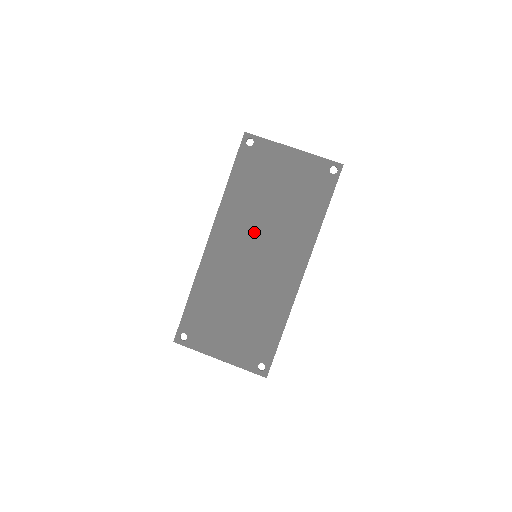
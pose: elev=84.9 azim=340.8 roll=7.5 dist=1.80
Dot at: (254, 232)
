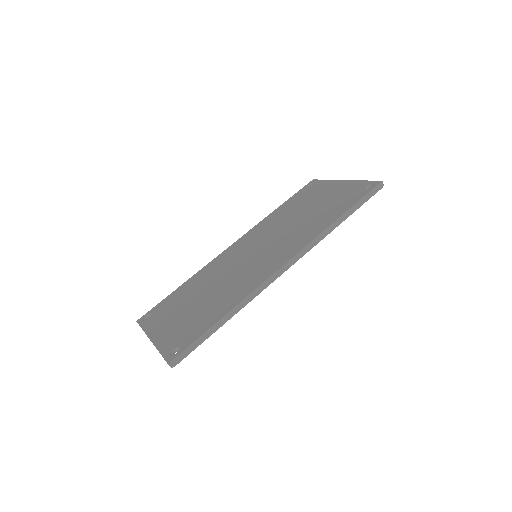
Dot at: (268, 237)
